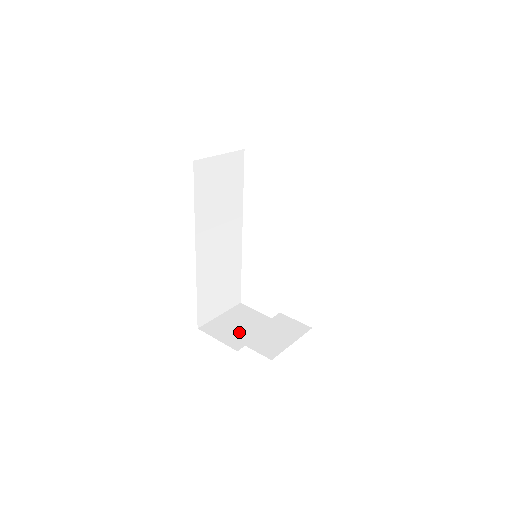
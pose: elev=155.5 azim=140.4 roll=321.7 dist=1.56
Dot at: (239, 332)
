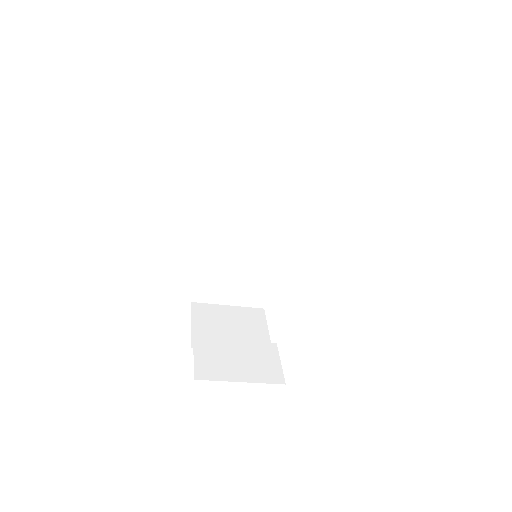
Dot at: (220, 333)
